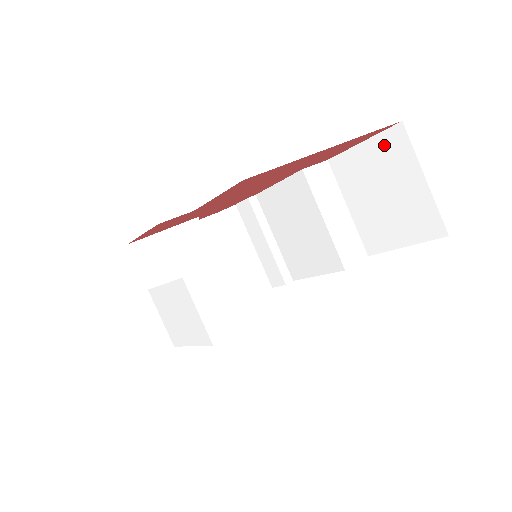
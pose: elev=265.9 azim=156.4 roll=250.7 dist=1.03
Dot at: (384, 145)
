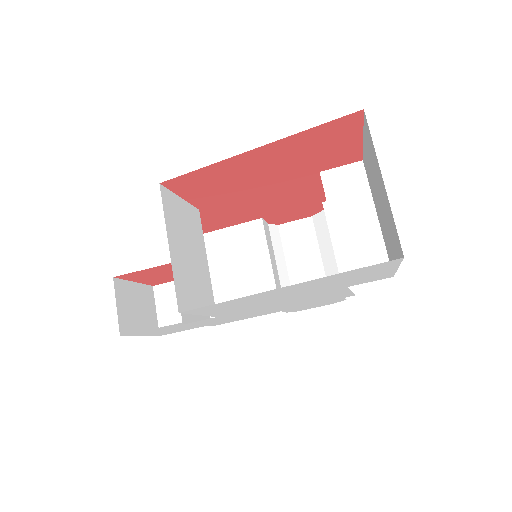
Dot at: (367, 140)
